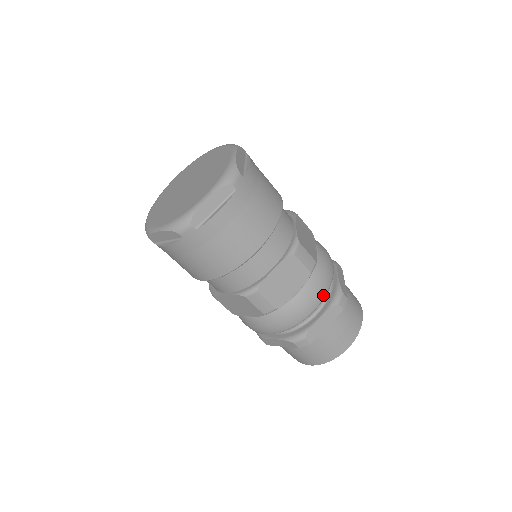
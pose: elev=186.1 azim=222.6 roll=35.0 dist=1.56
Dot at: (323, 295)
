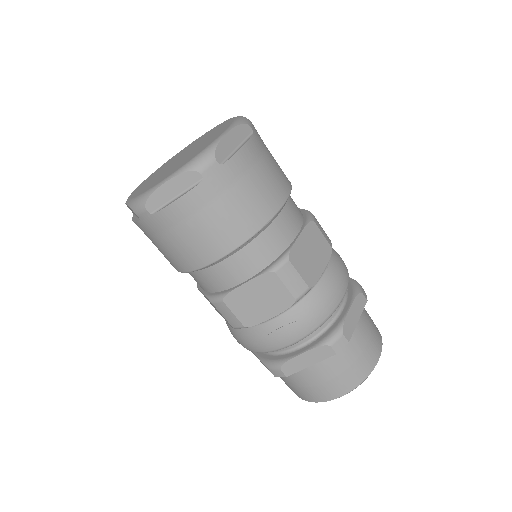
Dot at: (347, 278)
